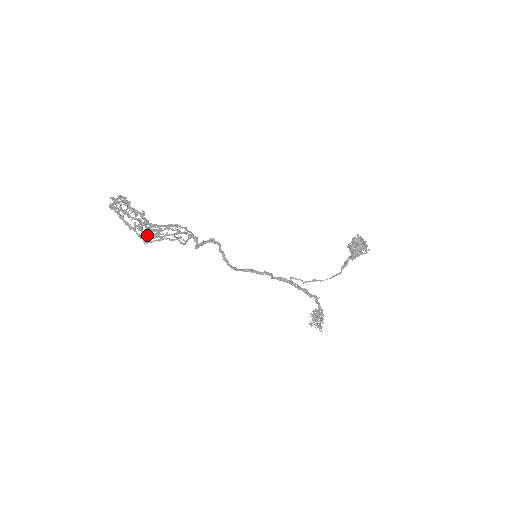
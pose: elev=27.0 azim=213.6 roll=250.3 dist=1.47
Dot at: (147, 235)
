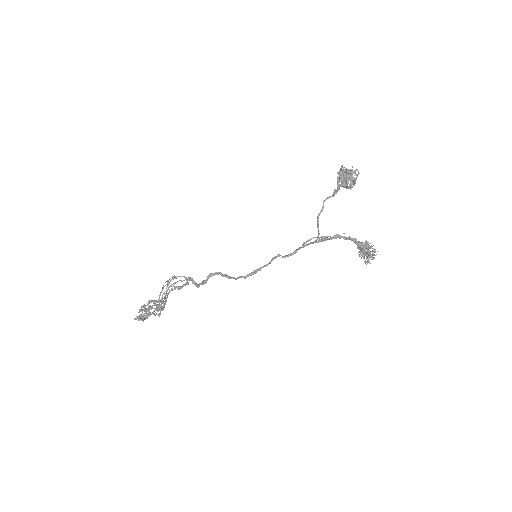
Dot at: (157, 308)
